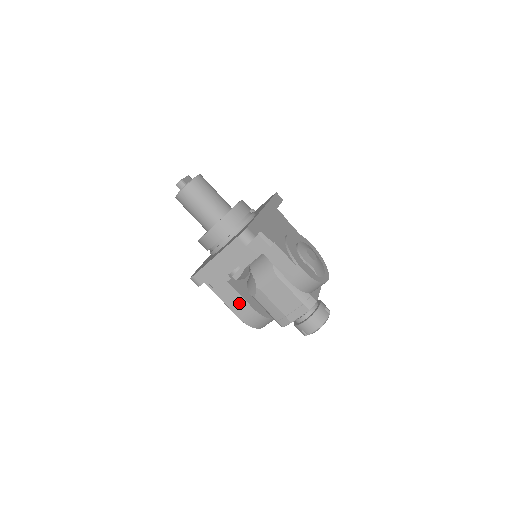
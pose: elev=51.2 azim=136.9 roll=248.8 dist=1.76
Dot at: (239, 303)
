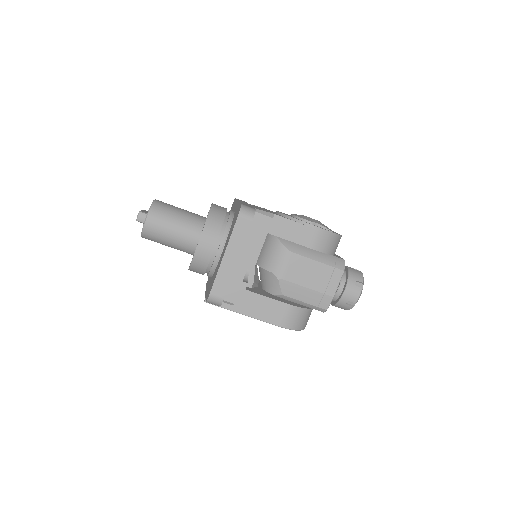
Dot at: (270, 307)
